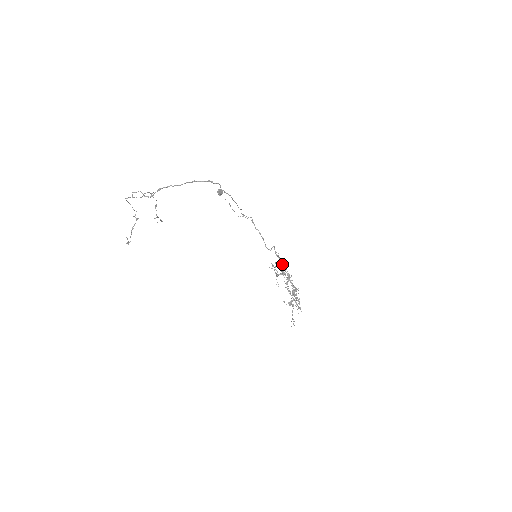
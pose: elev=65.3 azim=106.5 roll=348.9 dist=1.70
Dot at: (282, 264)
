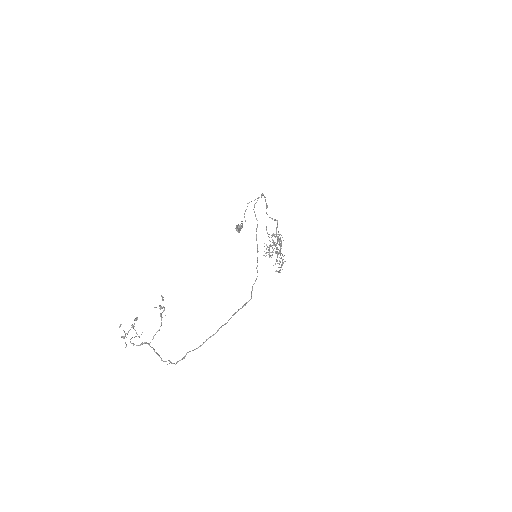
Dot at: (279, 240)
